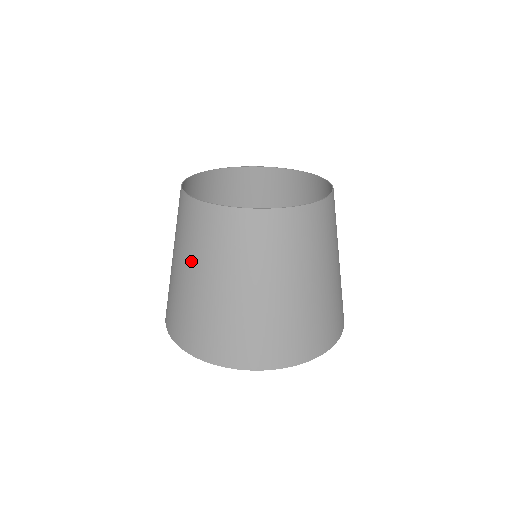
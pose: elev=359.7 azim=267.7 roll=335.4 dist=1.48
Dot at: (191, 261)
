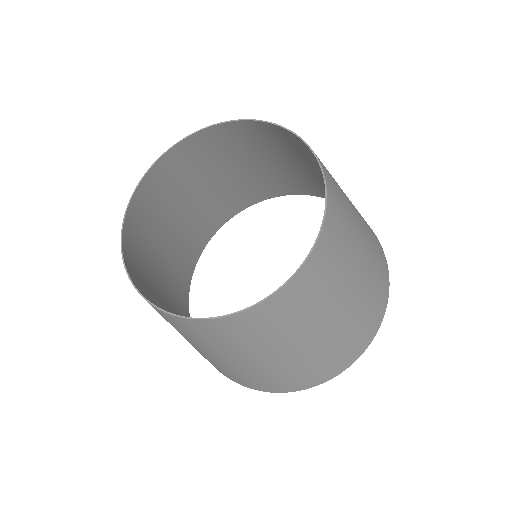
Dot at: occluded
